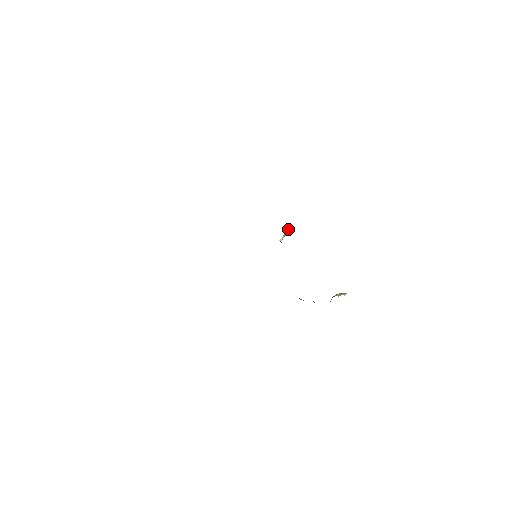
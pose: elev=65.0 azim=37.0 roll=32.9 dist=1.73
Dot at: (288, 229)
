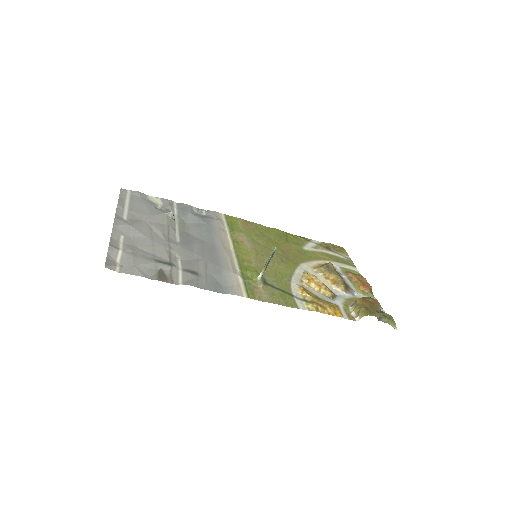
Dot at: (269, 258)
